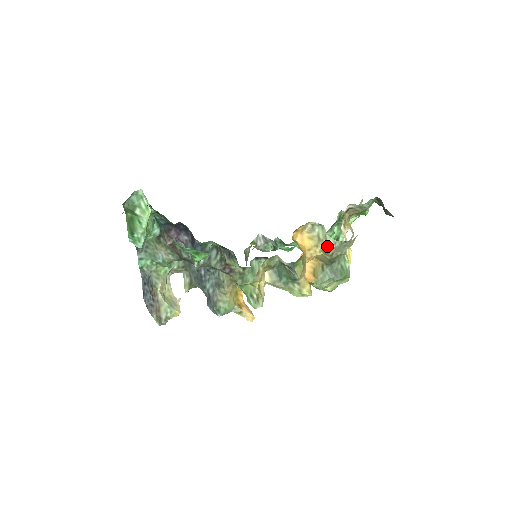
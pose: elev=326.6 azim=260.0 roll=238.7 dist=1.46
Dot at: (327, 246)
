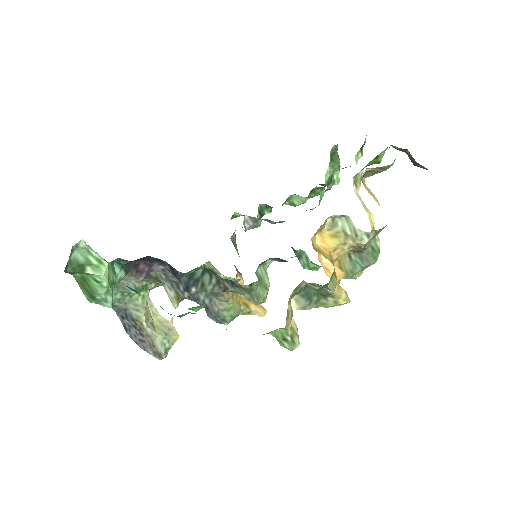
Dot at: (359, 242)
